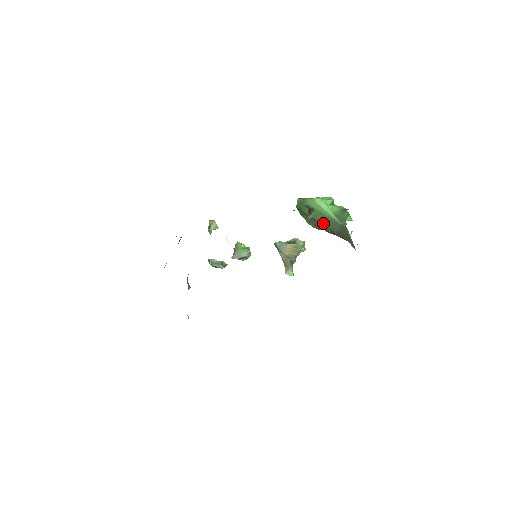
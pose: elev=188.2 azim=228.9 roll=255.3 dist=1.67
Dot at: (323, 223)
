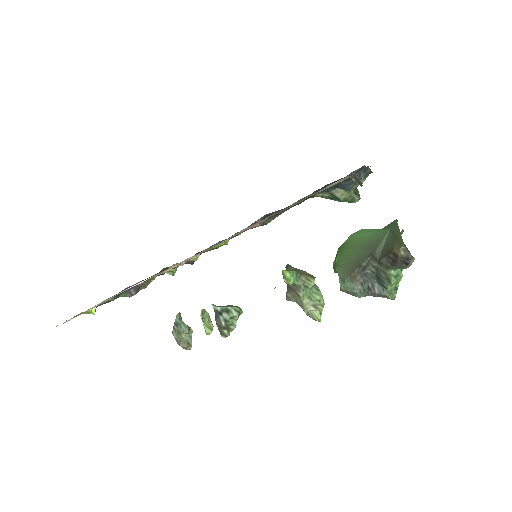
Dot at: (364, 248)
